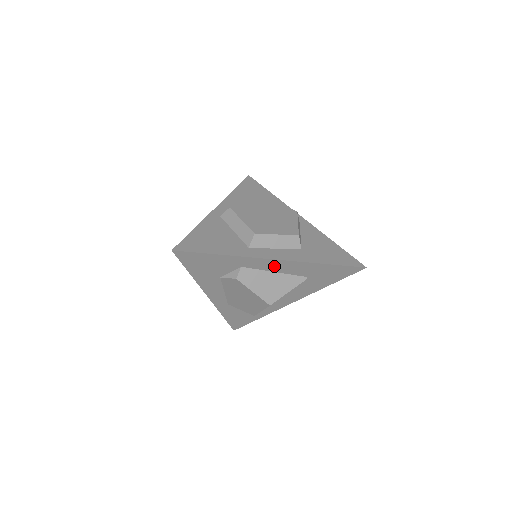
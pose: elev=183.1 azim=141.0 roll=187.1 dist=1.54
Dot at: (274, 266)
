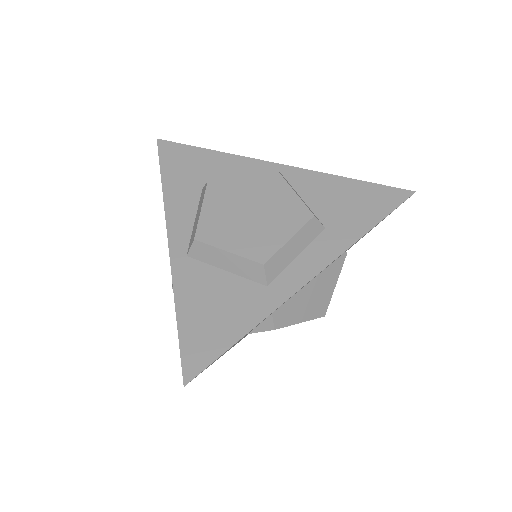
Dot at: occluded
